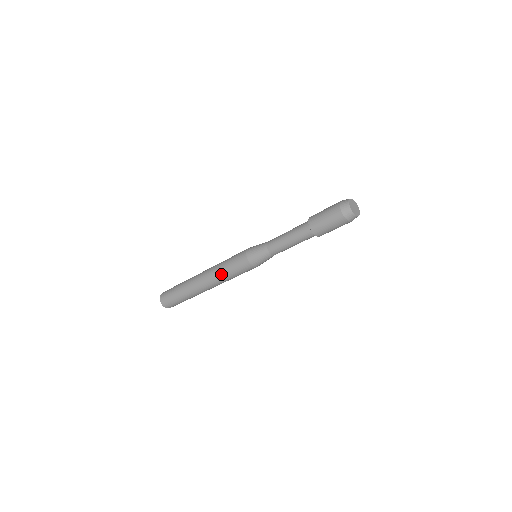
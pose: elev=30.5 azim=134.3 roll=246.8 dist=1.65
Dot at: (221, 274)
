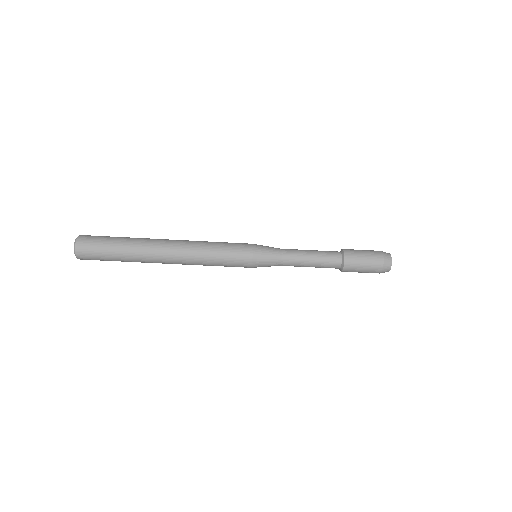
Dot at: (205, 254)
